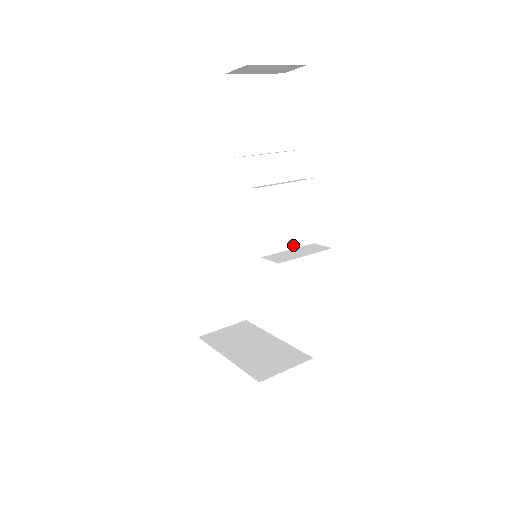
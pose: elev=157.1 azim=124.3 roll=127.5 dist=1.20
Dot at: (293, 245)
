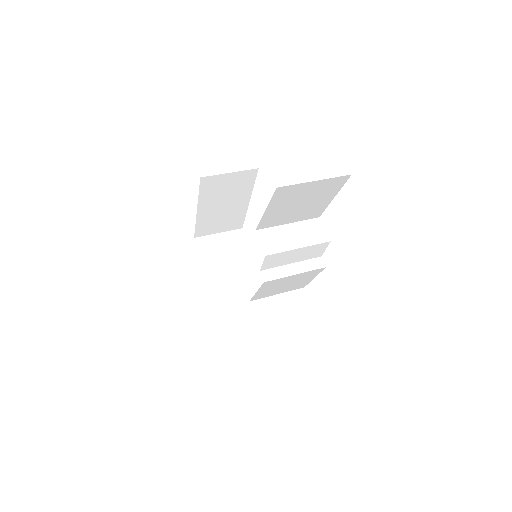
Dot at: (284, 292)
